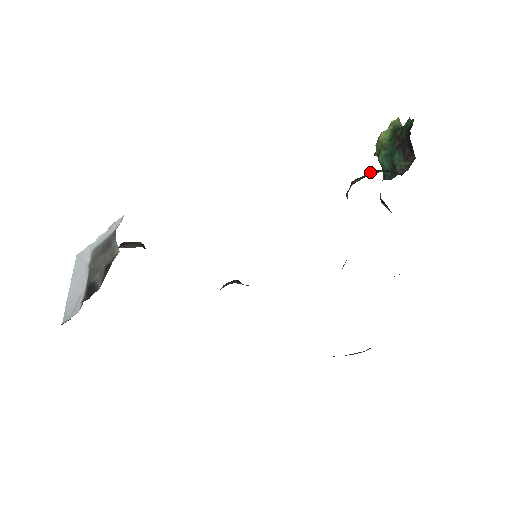
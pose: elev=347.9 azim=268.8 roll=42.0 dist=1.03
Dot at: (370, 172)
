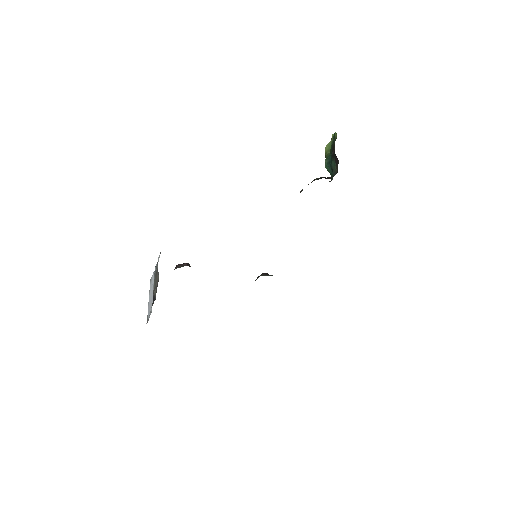
Dot at: occluded
